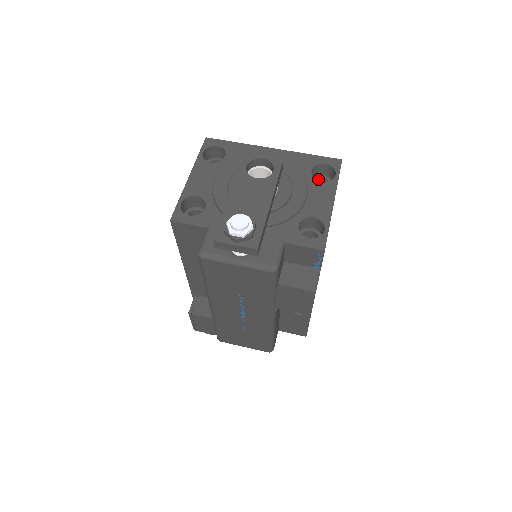
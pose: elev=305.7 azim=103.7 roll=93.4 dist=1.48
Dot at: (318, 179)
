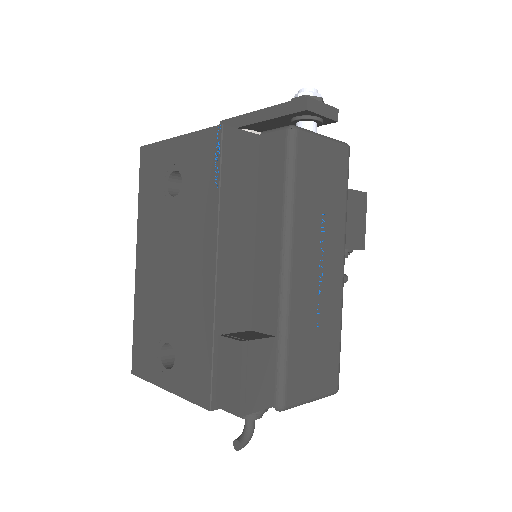
Dot at: occluded
